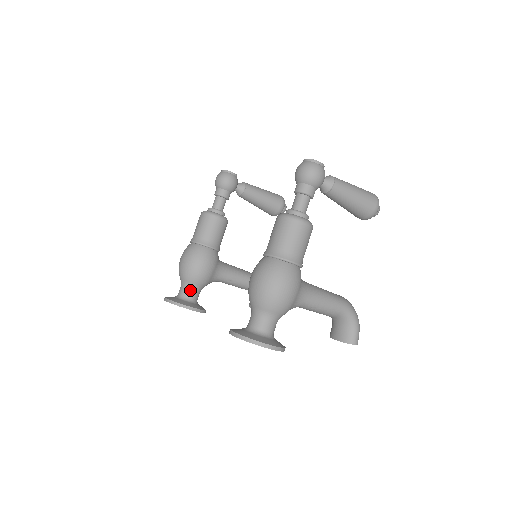
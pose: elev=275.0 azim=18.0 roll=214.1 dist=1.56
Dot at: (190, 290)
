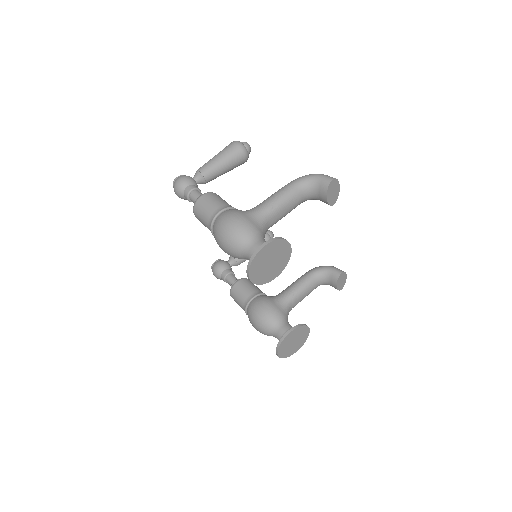
Dot at: (278, 330)
